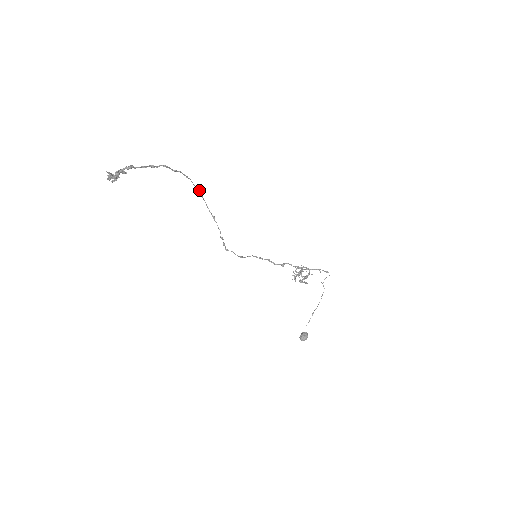
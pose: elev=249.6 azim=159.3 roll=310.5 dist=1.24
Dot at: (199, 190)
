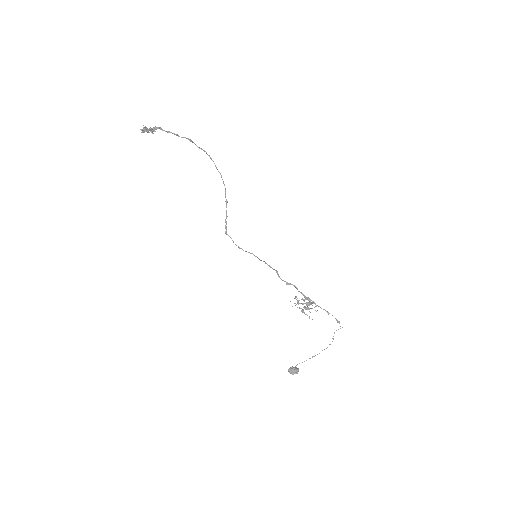
Dot at: occluded
